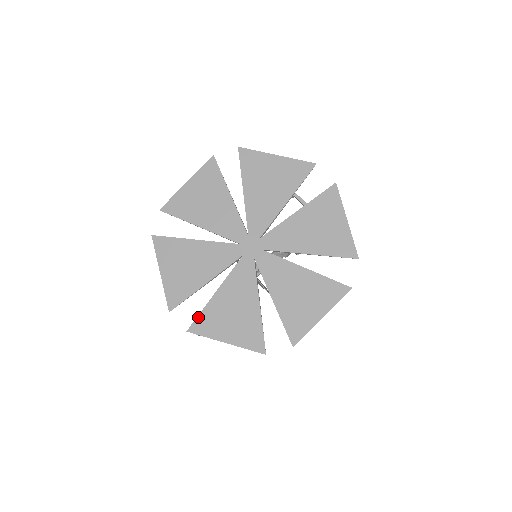
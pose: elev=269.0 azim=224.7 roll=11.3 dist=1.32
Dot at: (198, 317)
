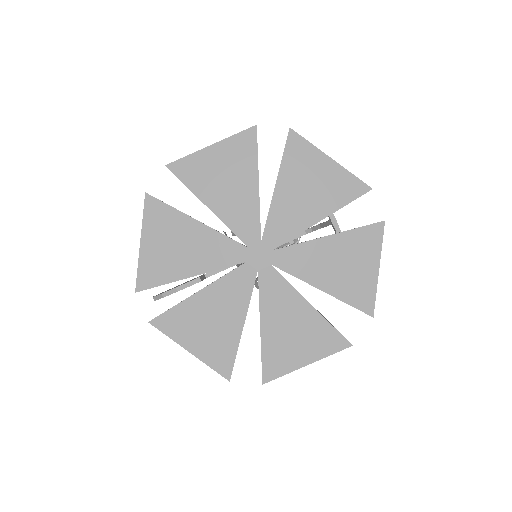
Dot at: (168, 311)
